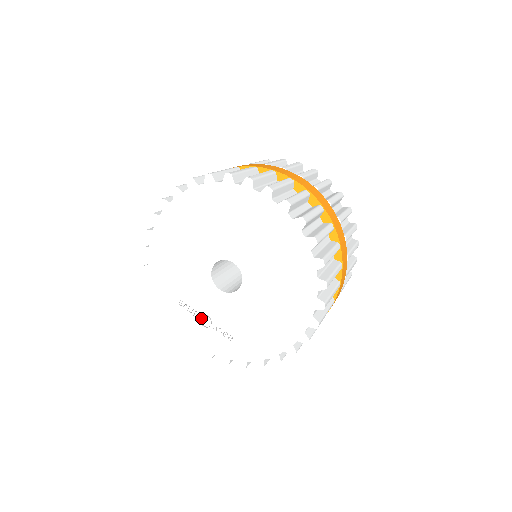
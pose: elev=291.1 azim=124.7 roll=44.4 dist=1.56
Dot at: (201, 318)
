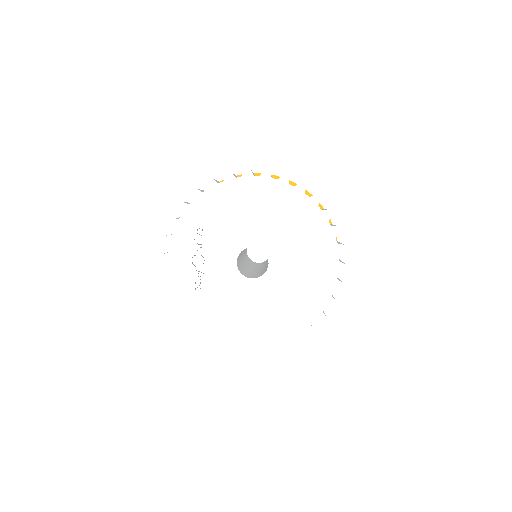
Dot at: (198, 255)
